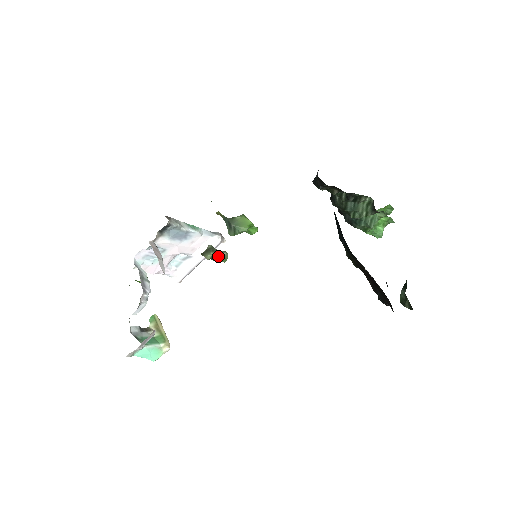
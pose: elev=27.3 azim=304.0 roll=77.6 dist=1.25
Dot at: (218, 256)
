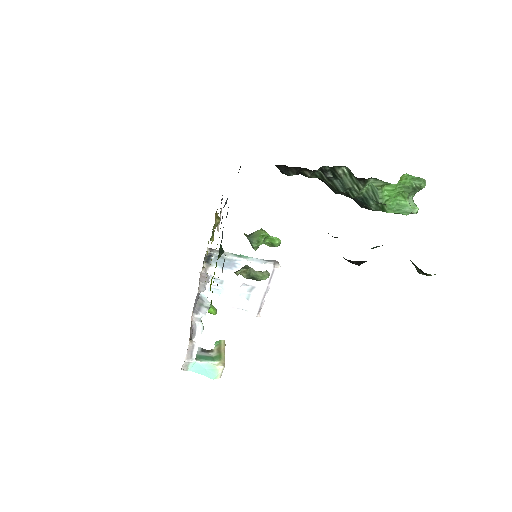
Dot at: (255, 274)
